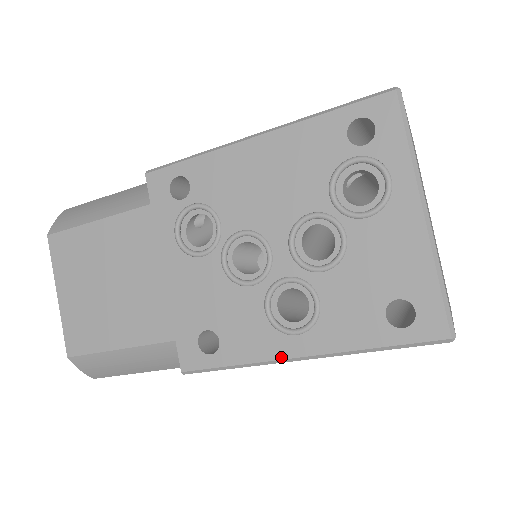
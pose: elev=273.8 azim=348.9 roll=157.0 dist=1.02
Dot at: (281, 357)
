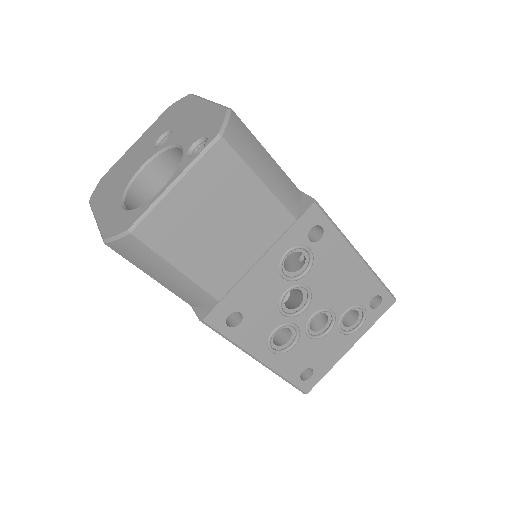
Dot at: (255, 355)
